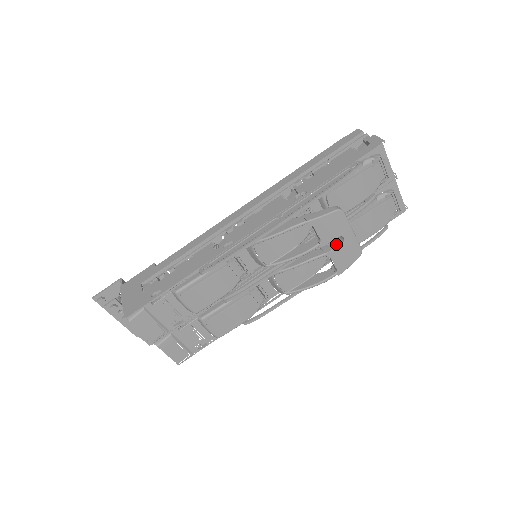
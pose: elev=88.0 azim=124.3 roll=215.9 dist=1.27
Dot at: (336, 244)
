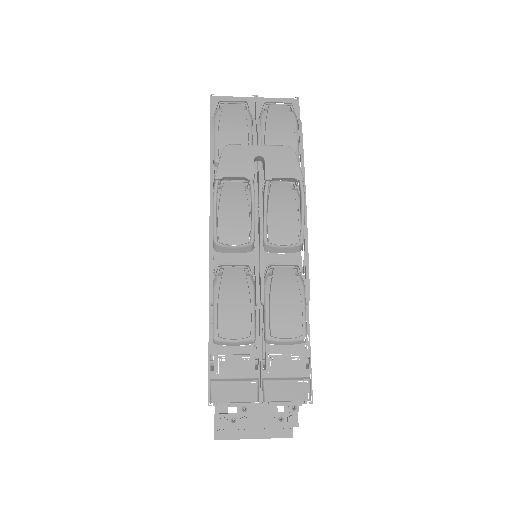
Dot at: (264, 167)
